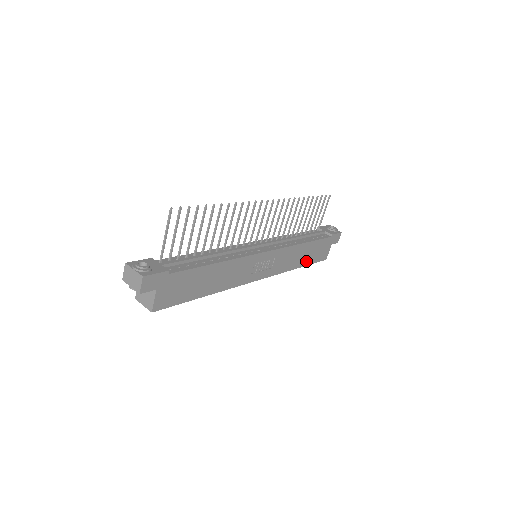
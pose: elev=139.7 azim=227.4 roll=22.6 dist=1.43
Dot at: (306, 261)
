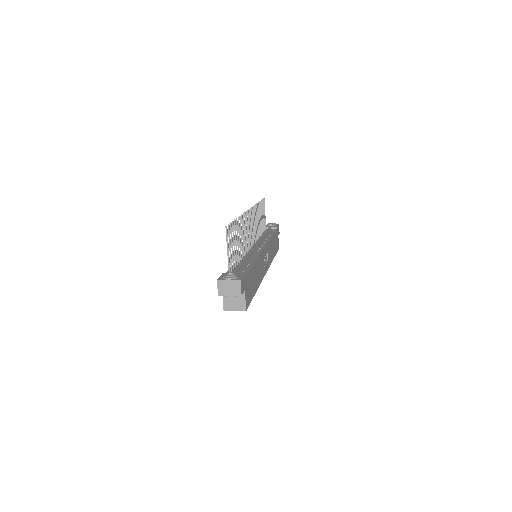
Dot at: (274, 252)
